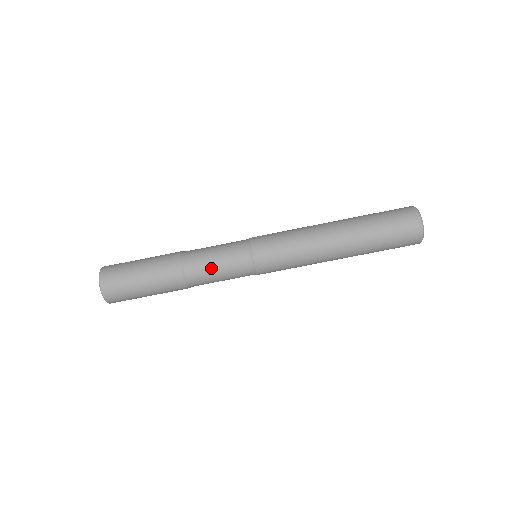
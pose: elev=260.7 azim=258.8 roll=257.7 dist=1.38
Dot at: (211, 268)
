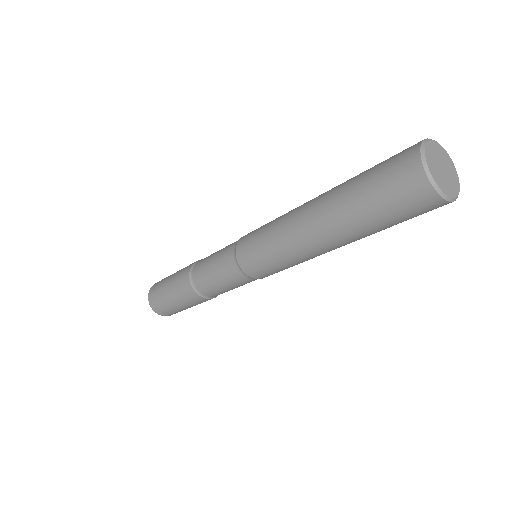
Dot at: occluded
